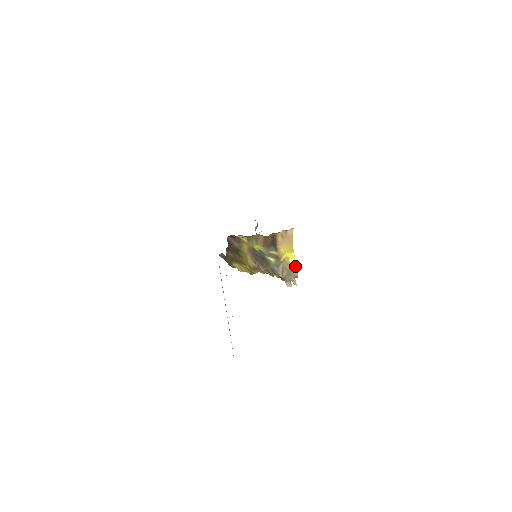
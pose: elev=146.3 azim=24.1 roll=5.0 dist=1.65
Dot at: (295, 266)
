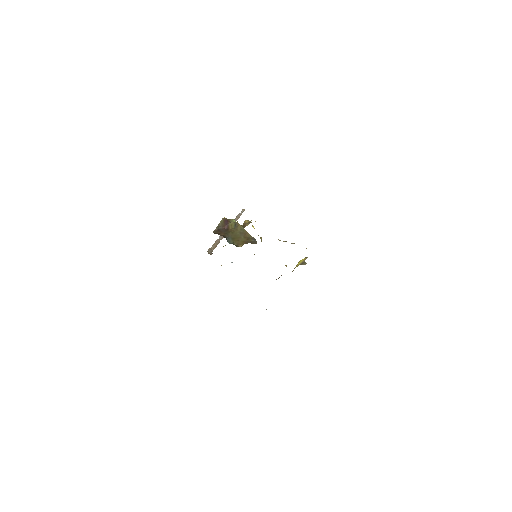
Dot at: (305, 259)
